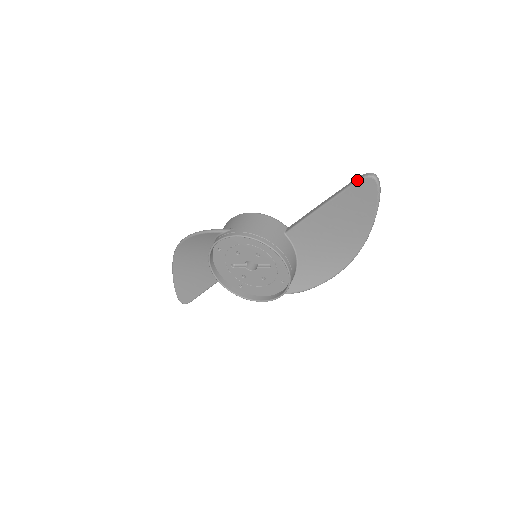
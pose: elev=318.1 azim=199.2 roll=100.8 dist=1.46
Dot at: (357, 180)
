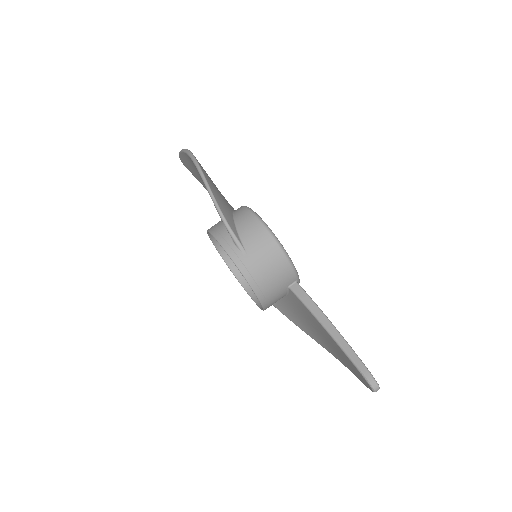
Dot at: (363, 375)
